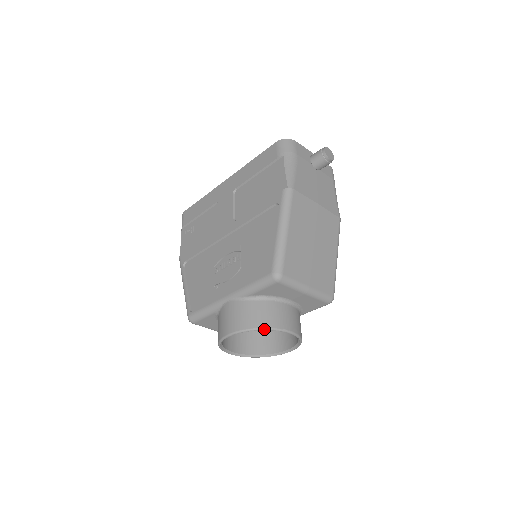
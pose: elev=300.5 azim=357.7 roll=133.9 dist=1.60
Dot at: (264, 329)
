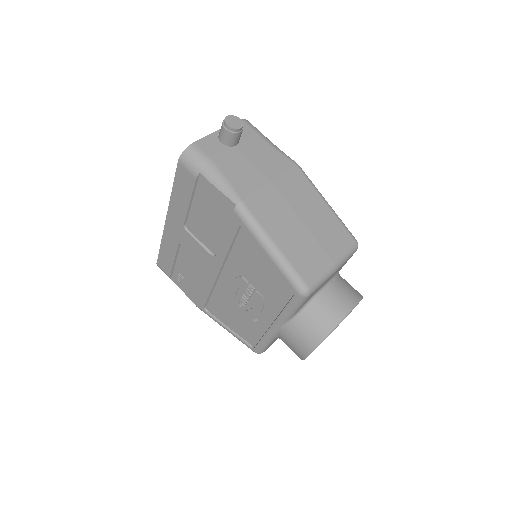
Dot at: occluded
